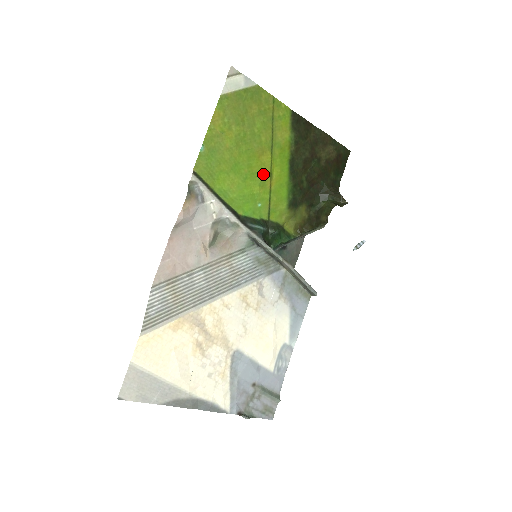
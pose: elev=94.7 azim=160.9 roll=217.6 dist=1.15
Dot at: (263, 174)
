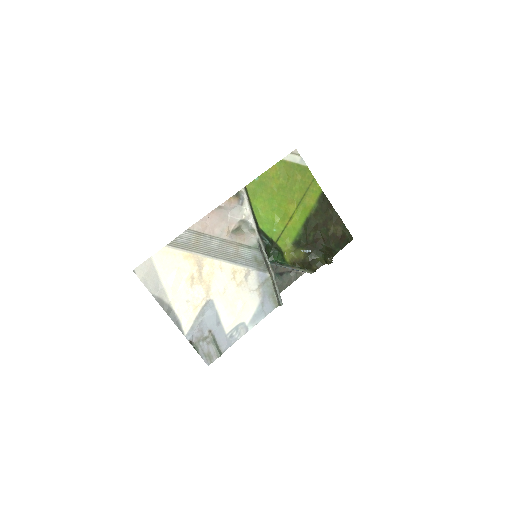
Dot at: (286, 214)
